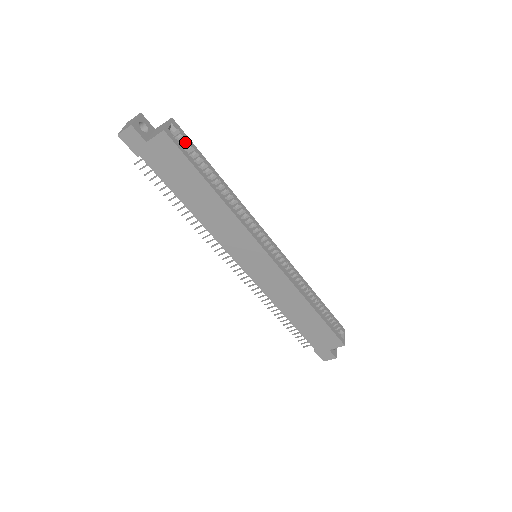
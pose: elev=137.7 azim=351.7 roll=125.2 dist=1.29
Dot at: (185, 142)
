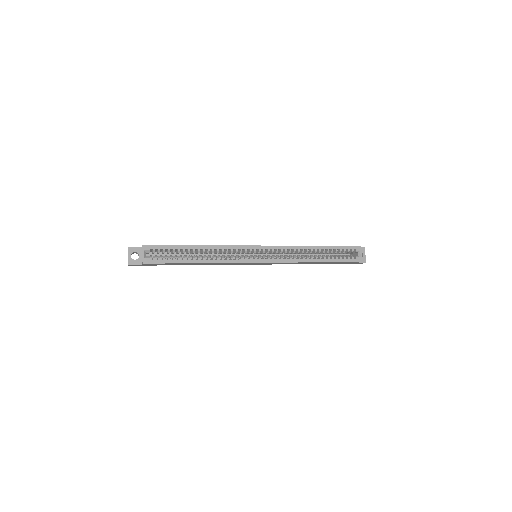
Dot at: (159, 251)
